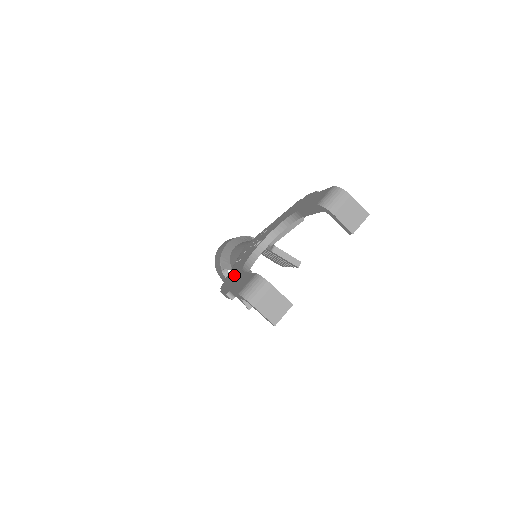
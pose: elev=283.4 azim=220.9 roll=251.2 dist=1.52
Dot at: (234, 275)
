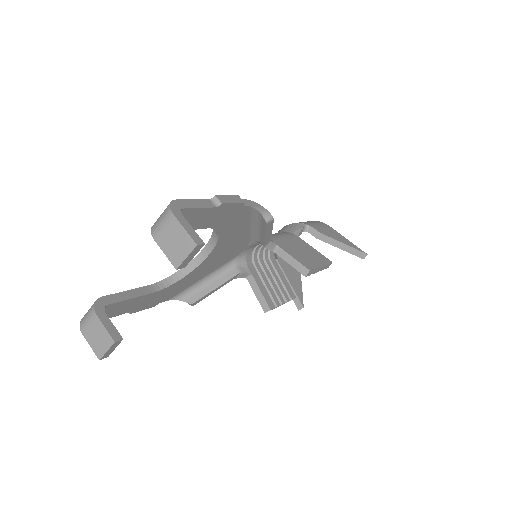
Dot at: occluded
